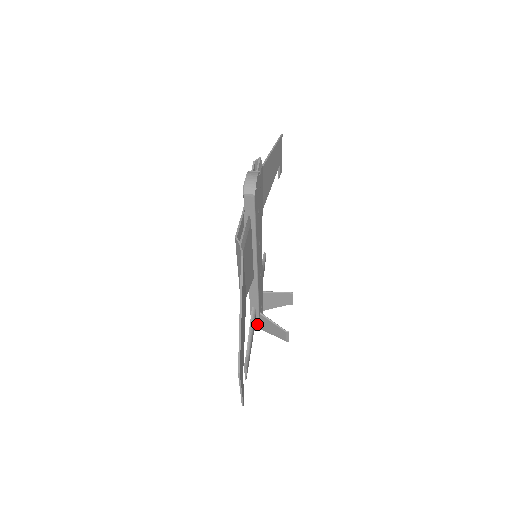
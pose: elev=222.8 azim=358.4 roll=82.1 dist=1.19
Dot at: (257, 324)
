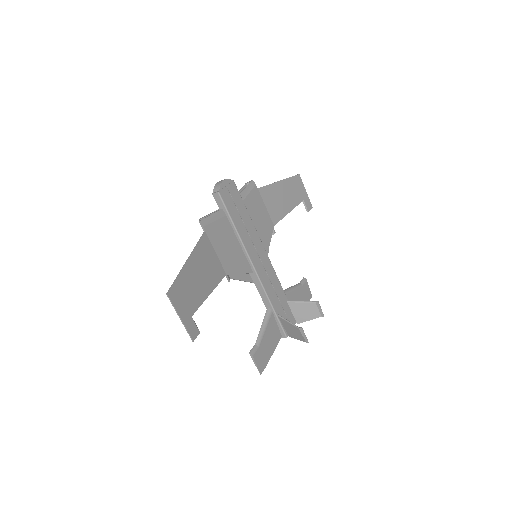
Dot at: (281, 329)
